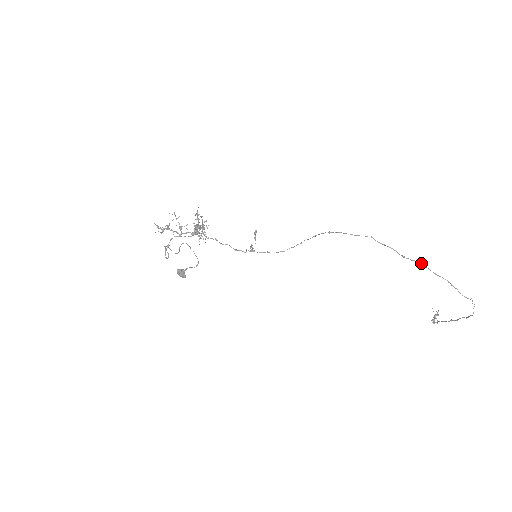
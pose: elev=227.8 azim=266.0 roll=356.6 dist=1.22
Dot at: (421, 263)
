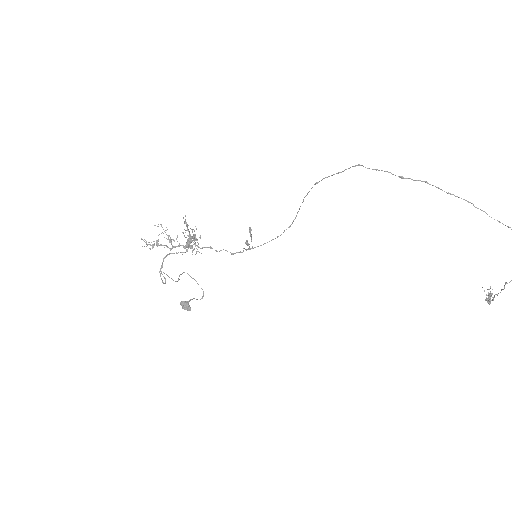
Dot at: (426, 181)
